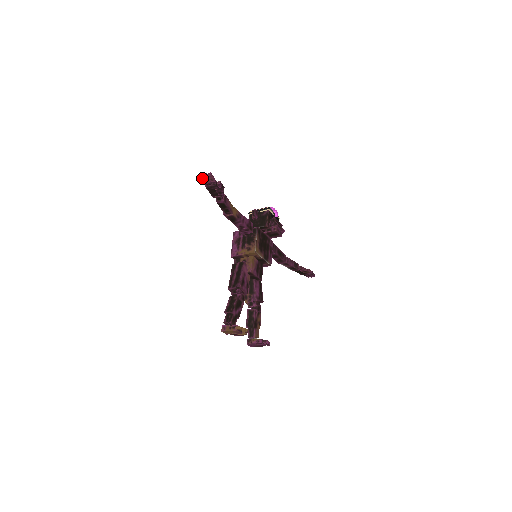
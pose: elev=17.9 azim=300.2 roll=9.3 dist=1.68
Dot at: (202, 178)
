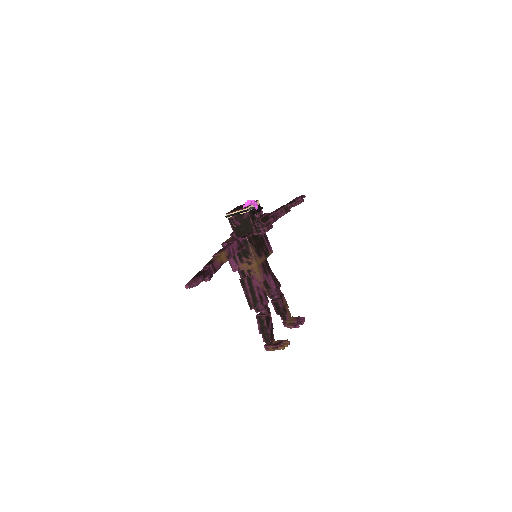
Dot at: (188, 287)
